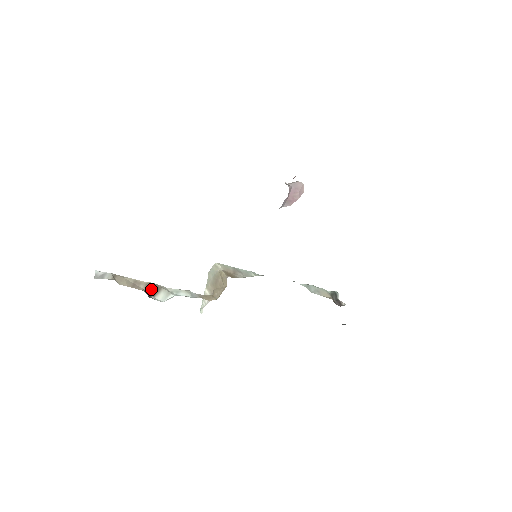
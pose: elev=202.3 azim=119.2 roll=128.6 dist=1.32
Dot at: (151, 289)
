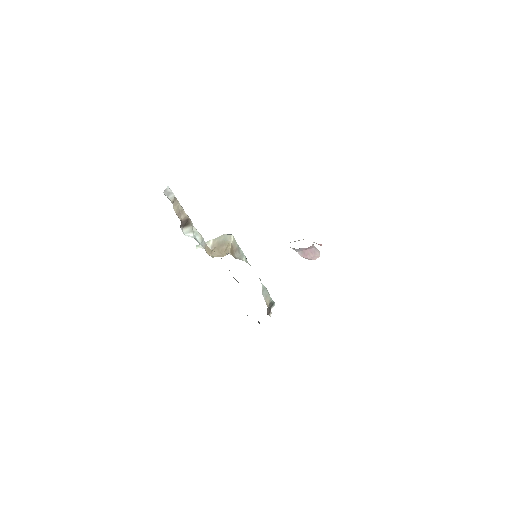
Dot at: (185, 222)
